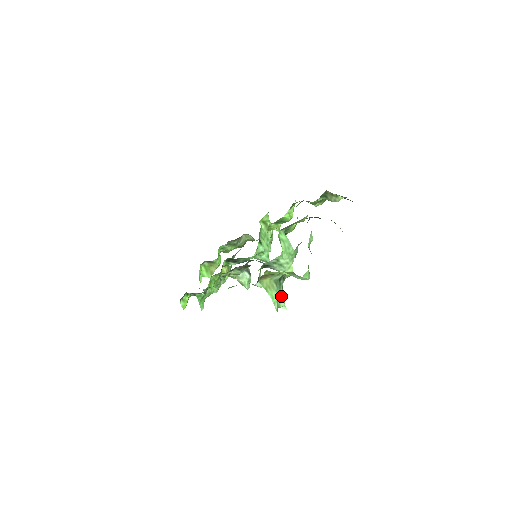
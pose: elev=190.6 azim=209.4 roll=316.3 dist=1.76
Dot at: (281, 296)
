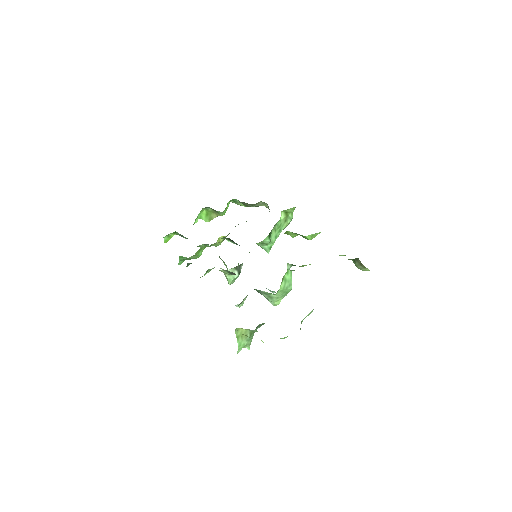
Dot at: (250, 342)
